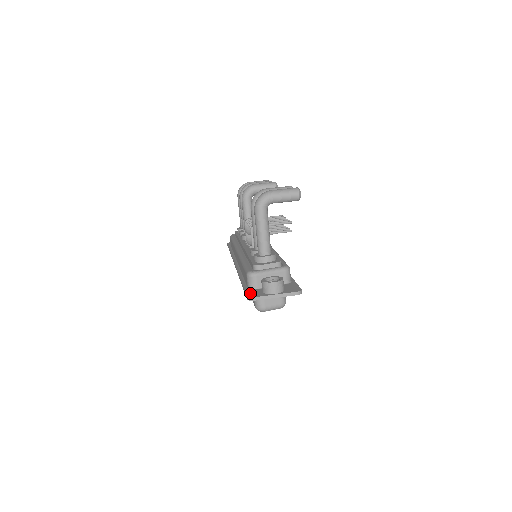
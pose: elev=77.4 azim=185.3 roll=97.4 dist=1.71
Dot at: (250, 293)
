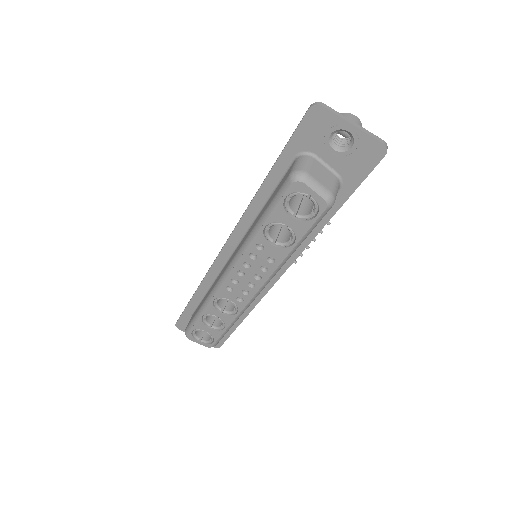
Dot at: (310, 119)
